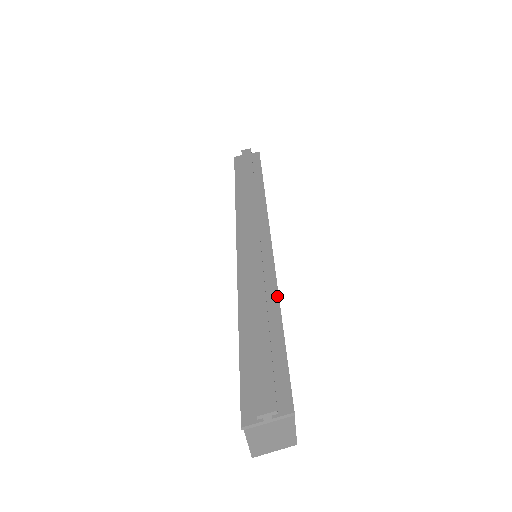
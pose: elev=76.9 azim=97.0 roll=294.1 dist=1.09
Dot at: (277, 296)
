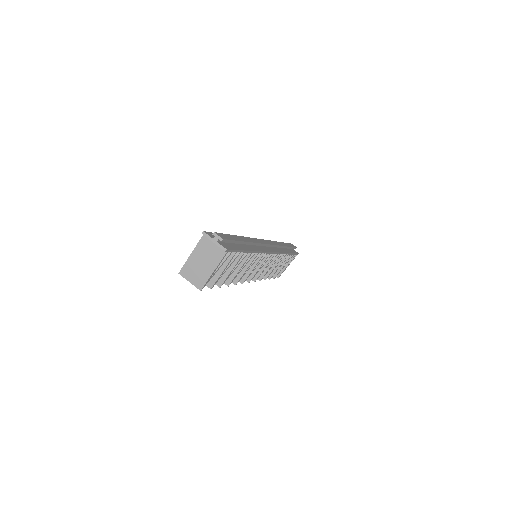
Dot at: (255, 250)
